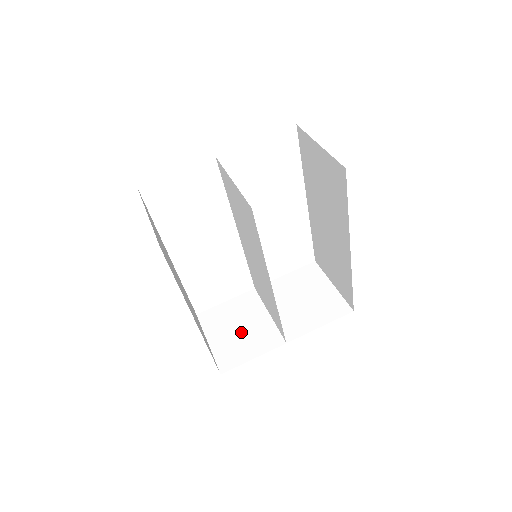
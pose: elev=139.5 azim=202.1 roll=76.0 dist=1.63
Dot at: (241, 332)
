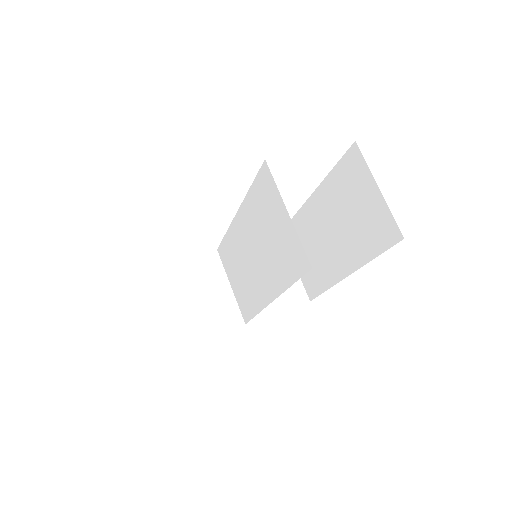
Dot at: (200, 302)
